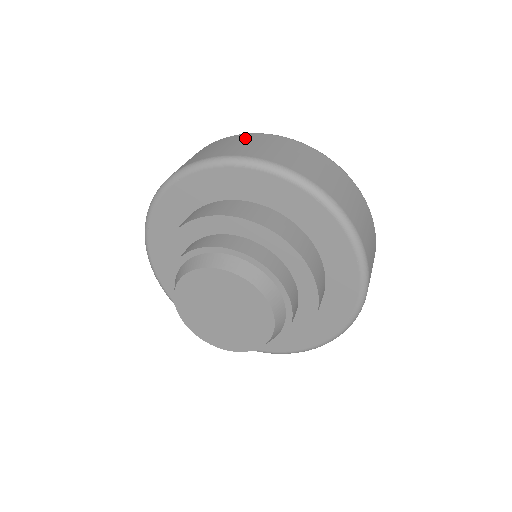
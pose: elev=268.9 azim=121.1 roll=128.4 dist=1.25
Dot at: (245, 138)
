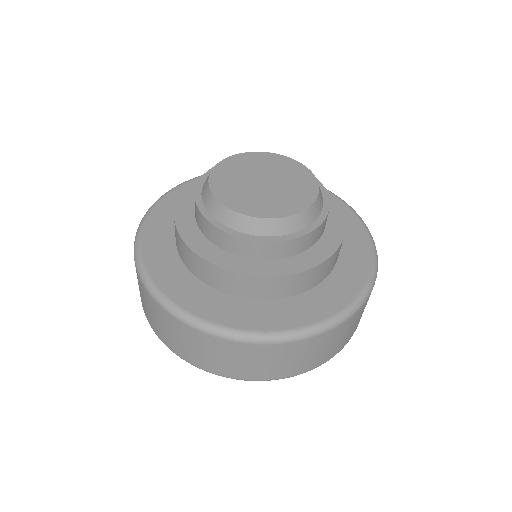
Dot at: occluded
